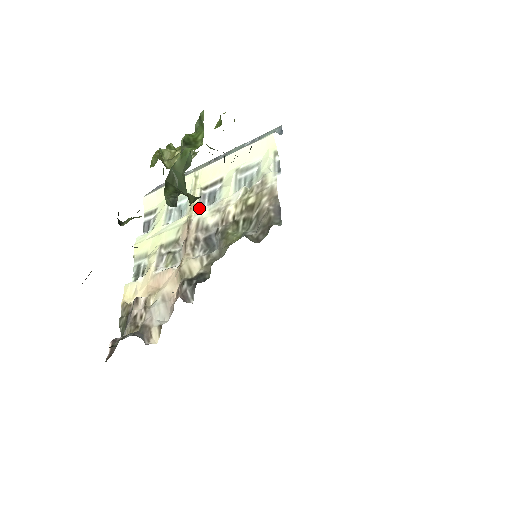
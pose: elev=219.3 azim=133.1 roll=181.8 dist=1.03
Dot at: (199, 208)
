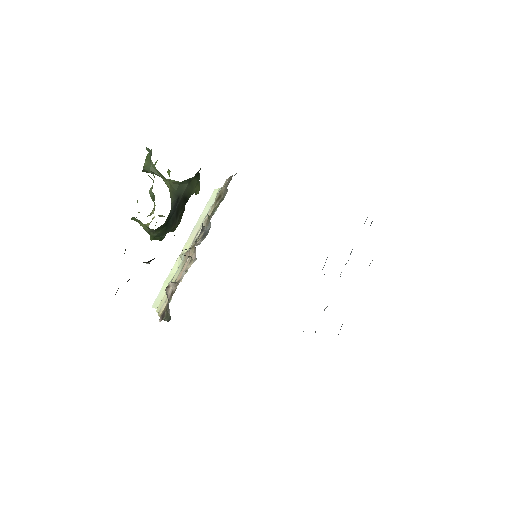
Dot at: occluded
